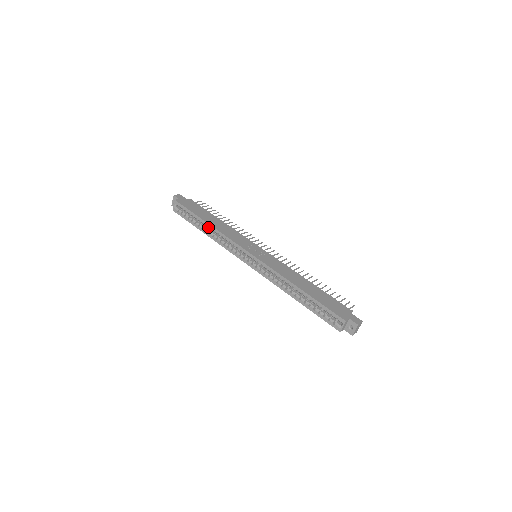
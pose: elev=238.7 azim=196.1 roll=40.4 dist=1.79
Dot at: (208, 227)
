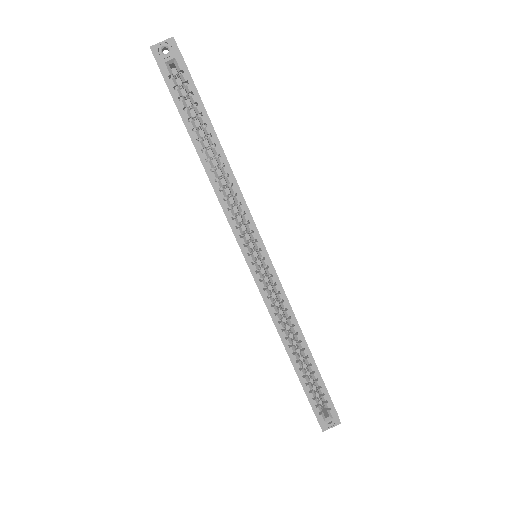
Dot at: (220, 159)
